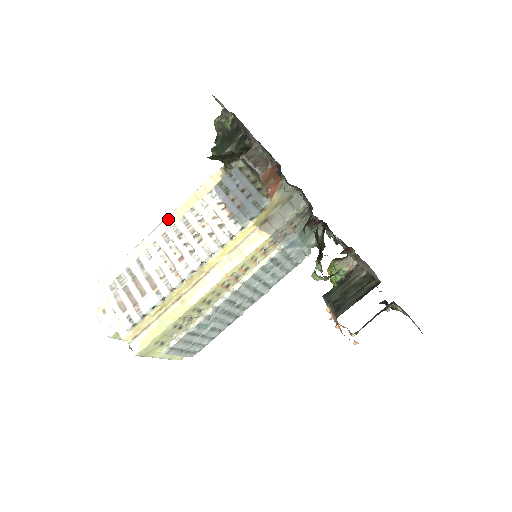
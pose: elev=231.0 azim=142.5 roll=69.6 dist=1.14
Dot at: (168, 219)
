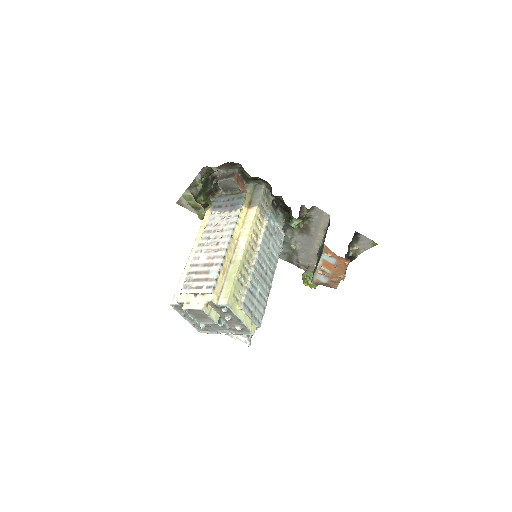
Dot at: (194, 245)
